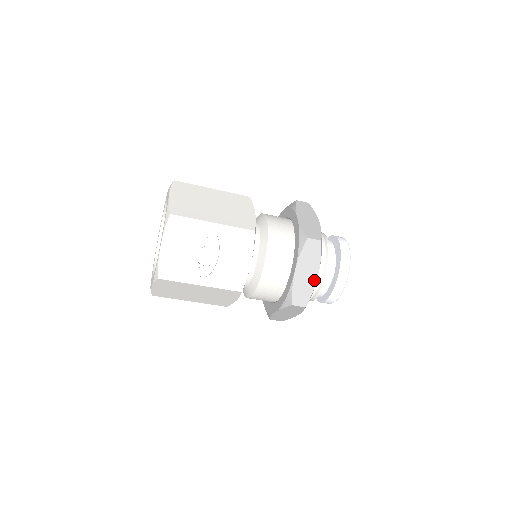
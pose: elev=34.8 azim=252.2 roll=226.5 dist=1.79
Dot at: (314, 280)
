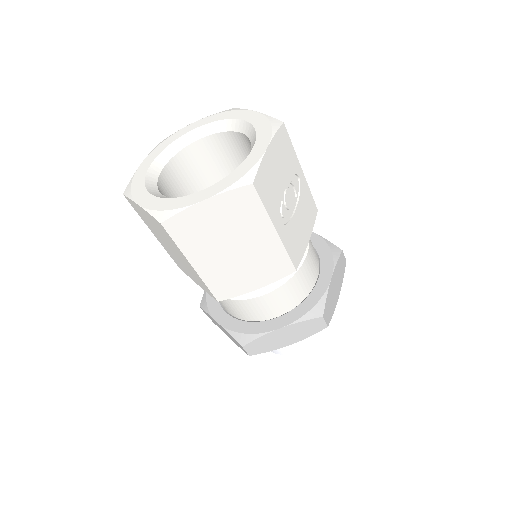
Dot at: (337, 299)
